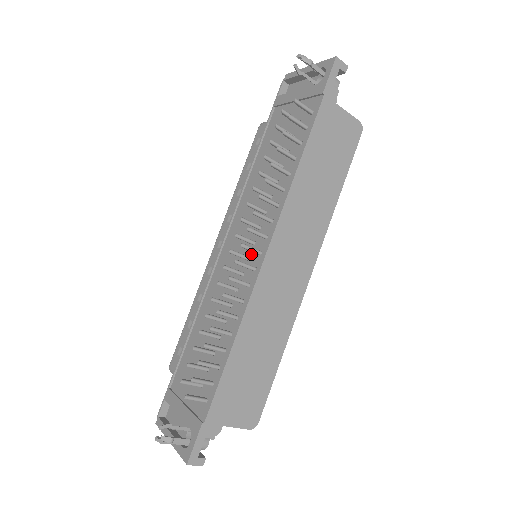
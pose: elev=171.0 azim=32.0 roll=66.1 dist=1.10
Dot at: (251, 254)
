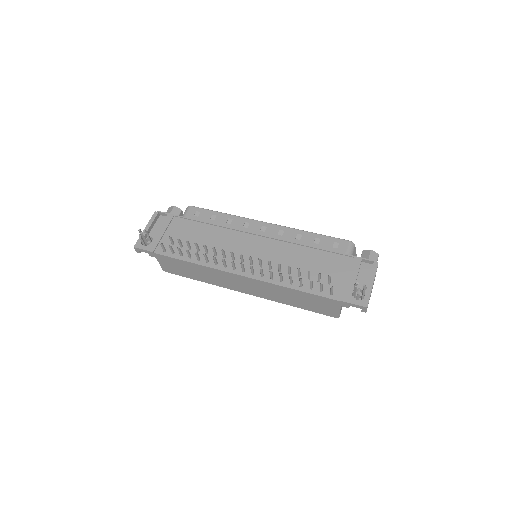
Dot at: (245, 263)
